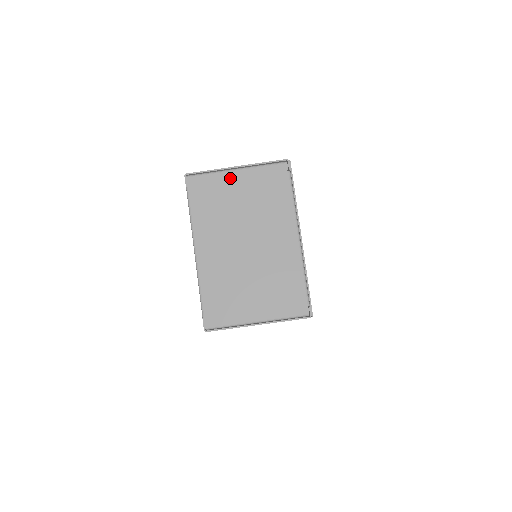
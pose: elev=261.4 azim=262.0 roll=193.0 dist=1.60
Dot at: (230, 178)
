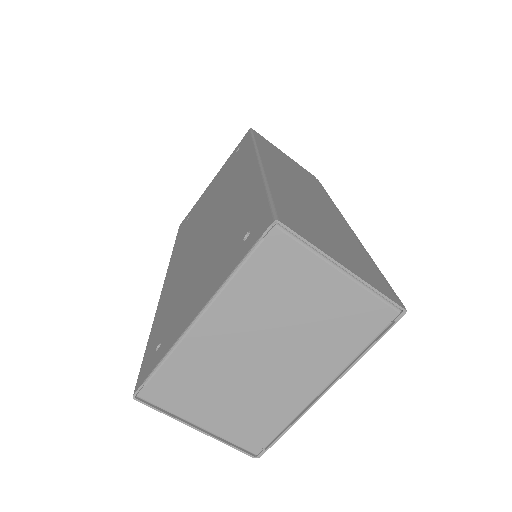
Dot at: (324, 274)
